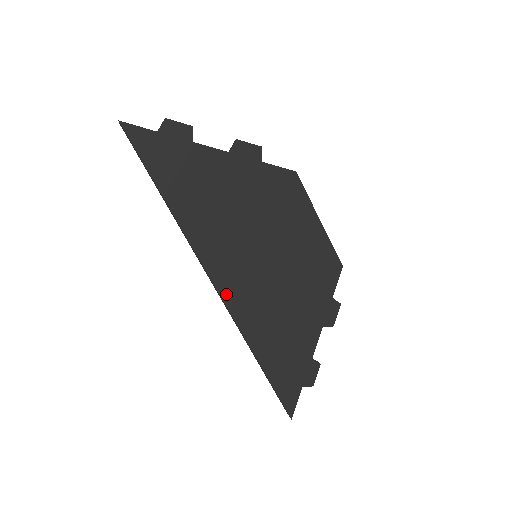
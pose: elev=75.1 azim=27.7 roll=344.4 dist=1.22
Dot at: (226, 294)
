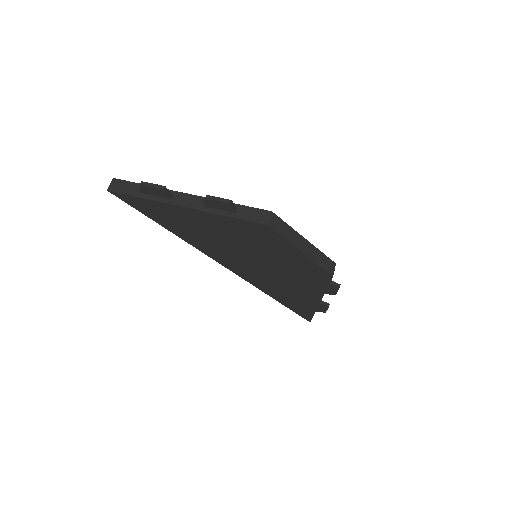
Dot at: (238, 273)
